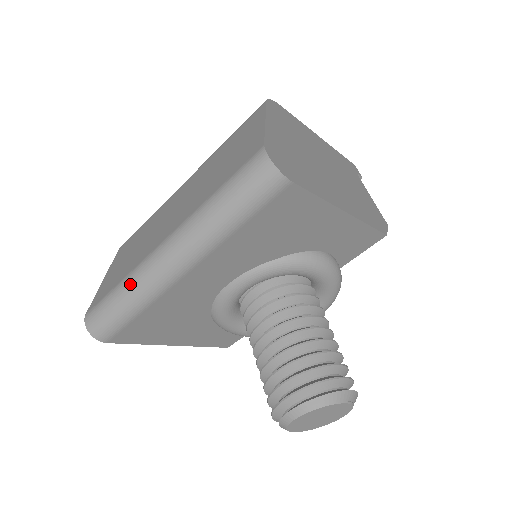
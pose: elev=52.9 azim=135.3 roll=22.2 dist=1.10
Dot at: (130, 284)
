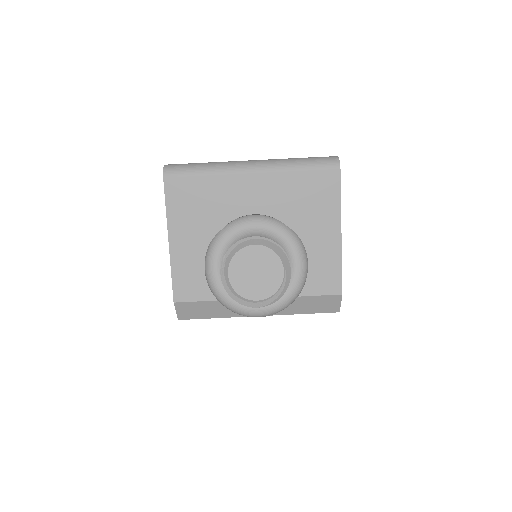
Dot at: (217, 162)
